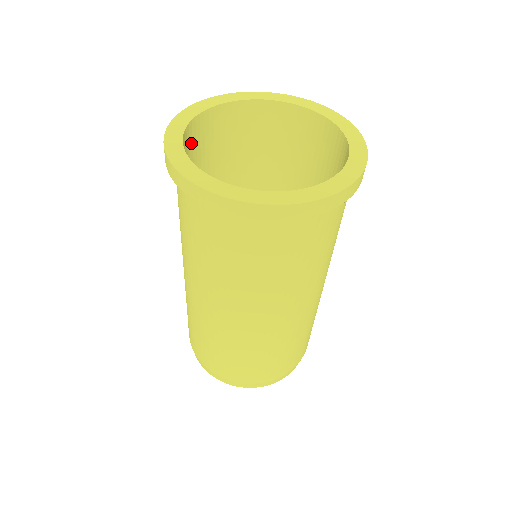
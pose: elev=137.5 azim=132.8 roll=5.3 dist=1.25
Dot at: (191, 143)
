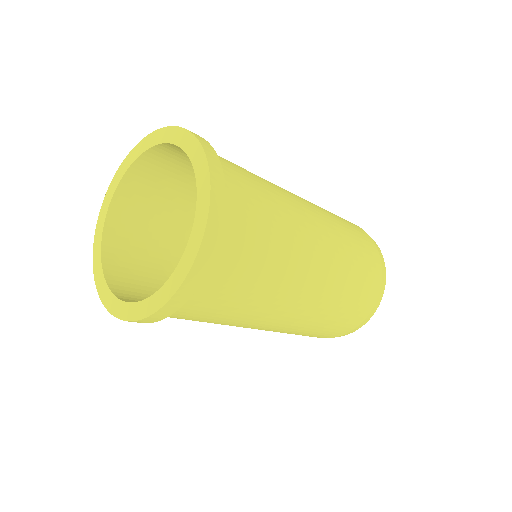
Dot at: (123, 233)
